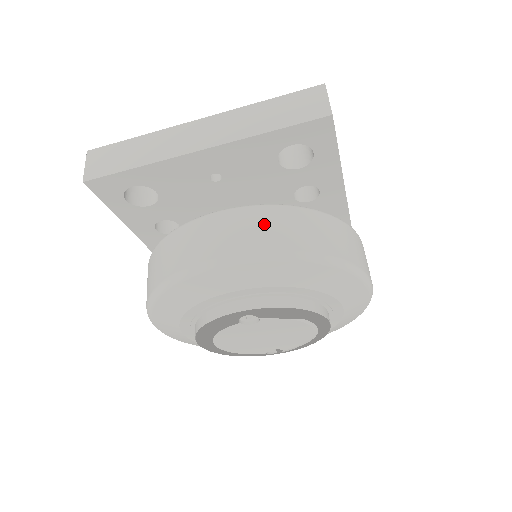
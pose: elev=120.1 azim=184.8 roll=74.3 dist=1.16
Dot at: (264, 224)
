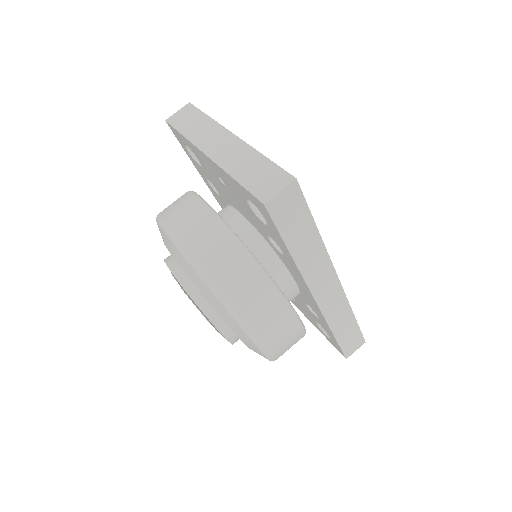
Dot at: (207, 235)
